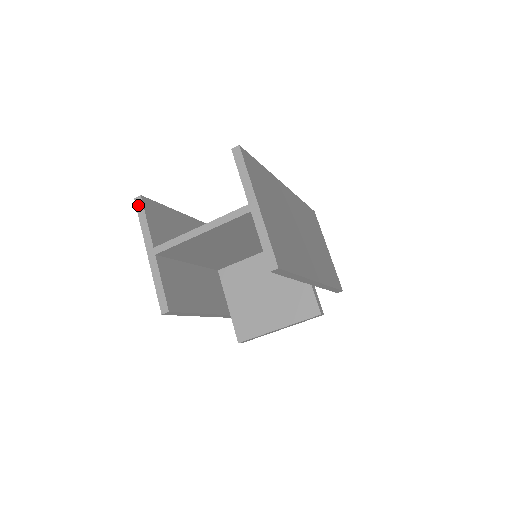
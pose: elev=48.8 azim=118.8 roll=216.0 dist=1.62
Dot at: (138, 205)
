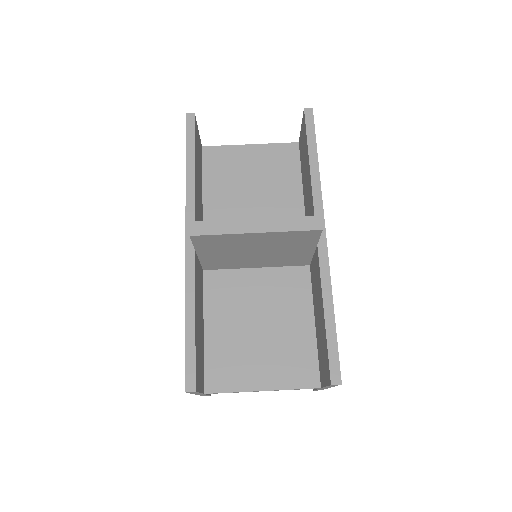
Dot at: occluded
